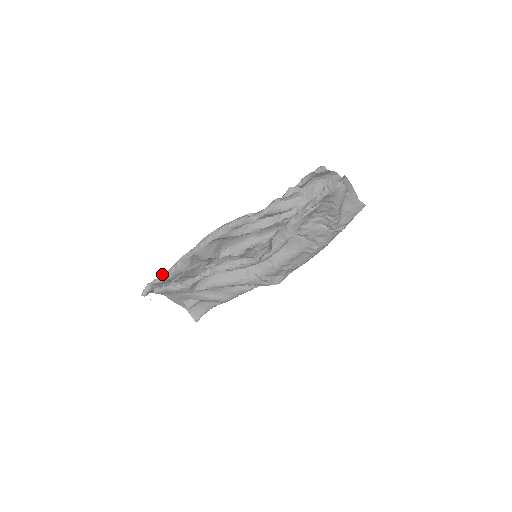
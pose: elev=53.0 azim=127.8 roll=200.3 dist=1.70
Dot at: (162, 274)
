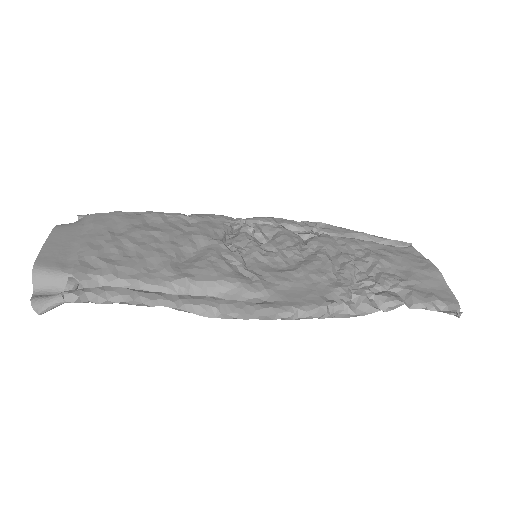
Dot at: (107, 300)
